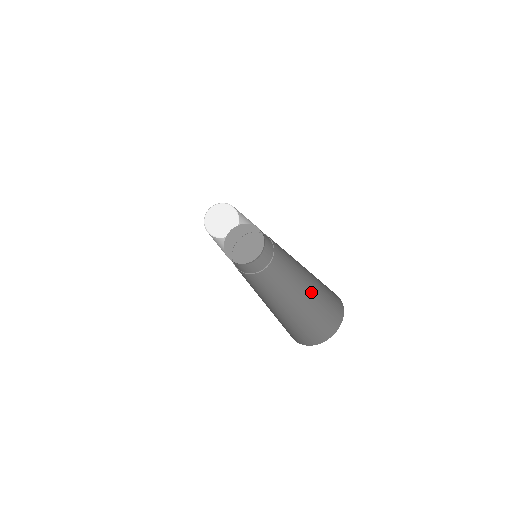
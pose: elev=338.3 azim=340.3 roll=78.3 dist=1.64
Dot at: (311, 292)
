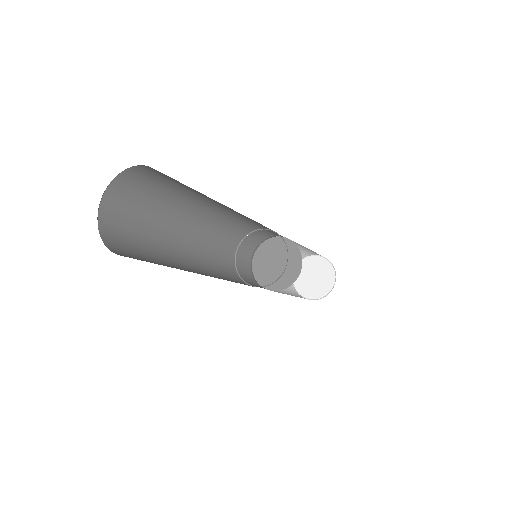
Dot at: occluded
